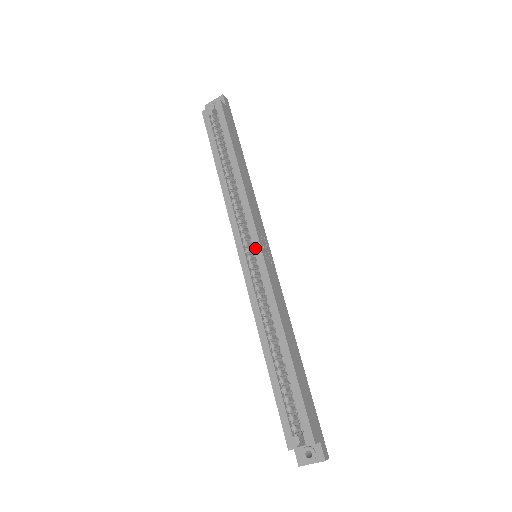
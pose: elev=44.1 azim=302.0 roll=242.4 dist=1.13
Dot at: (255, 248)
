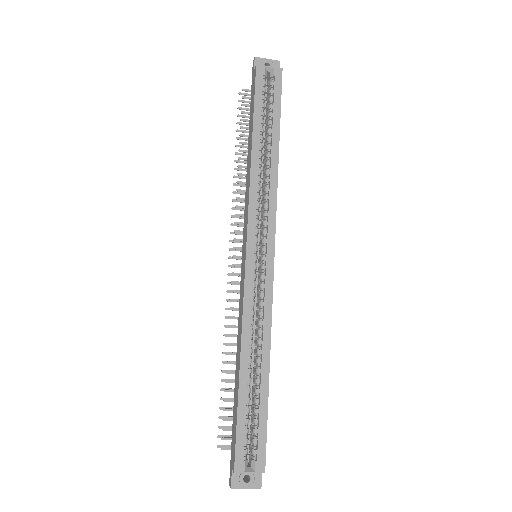
Dot at: (268, 251)
